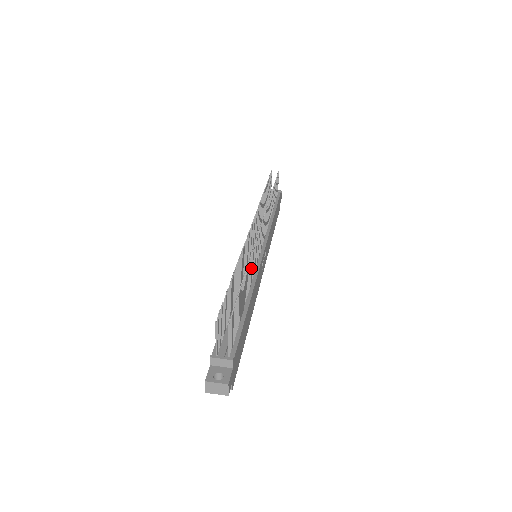
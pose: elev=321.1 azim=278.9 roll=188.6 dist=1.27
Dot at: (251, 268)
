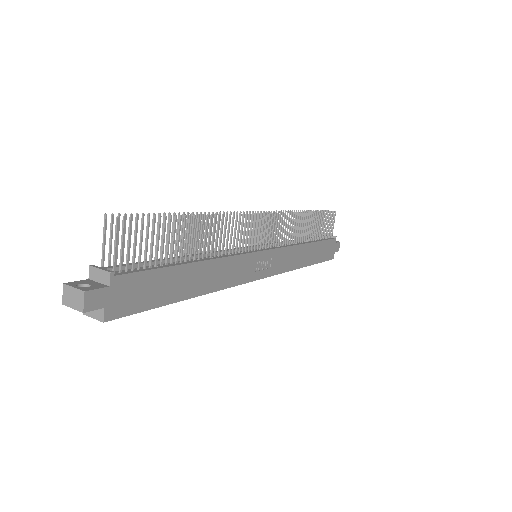
Dot at: (221, 233)
